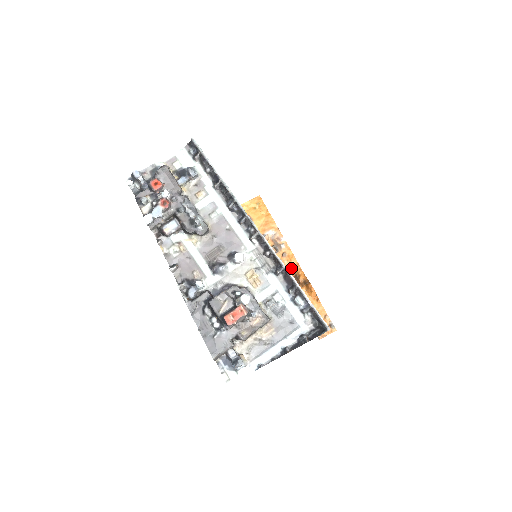
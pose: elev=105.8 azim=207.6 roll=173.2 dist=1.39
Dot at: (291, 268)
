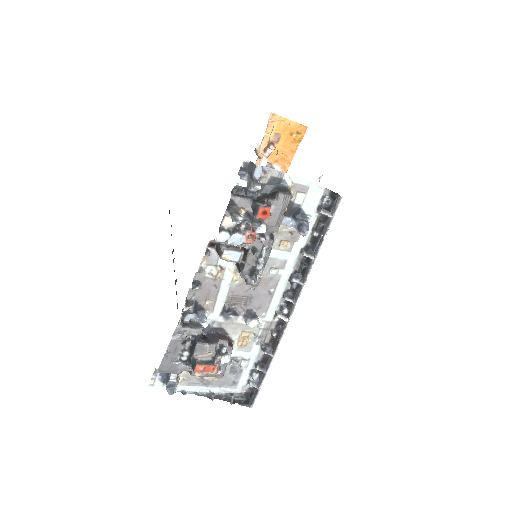
Dot at: occluded
